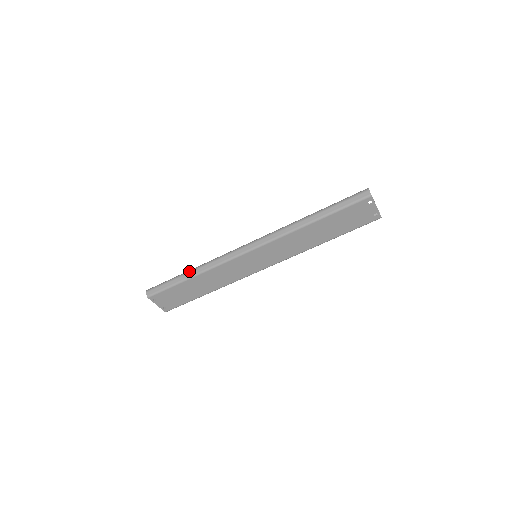
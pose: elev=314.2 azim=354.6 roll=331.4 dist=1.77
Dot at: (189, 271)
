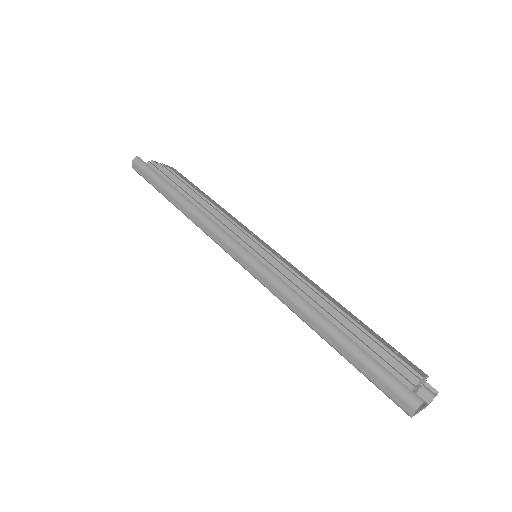
Dot at: (174, 196)
